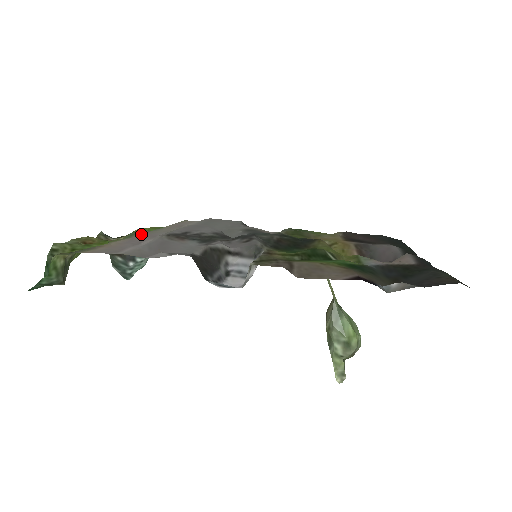
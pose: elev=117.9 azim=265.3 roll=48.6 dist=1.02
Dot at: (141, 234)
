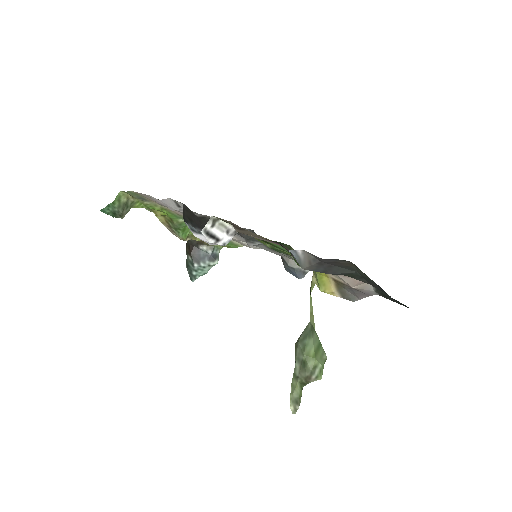
Dot at: occluded
